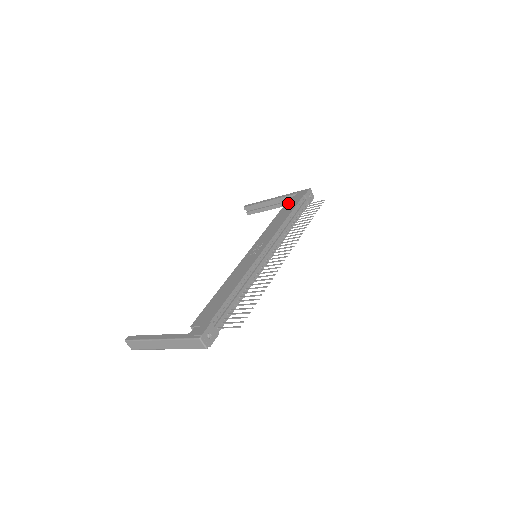
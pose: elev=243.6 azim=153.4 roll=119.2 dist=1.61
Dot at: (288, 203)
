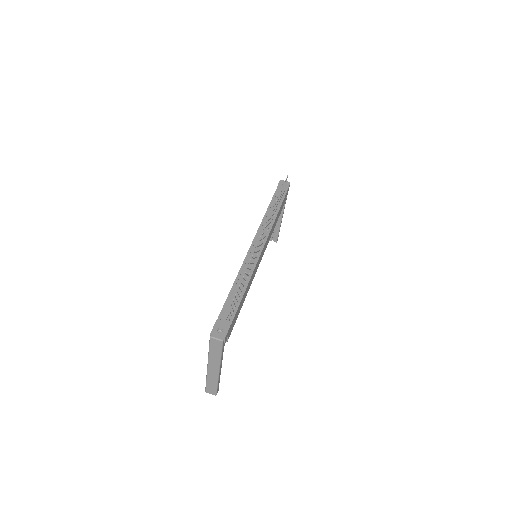
Dot at: occluded
